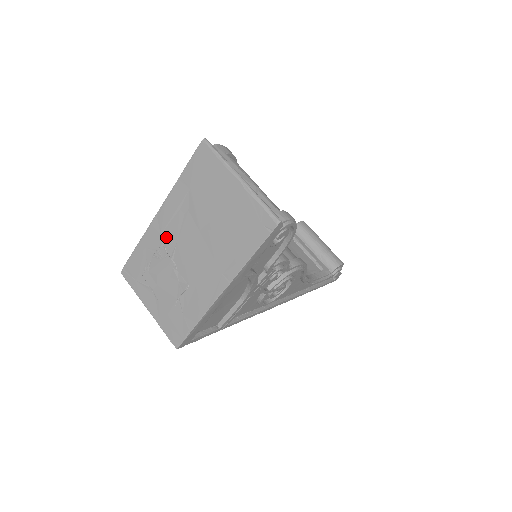
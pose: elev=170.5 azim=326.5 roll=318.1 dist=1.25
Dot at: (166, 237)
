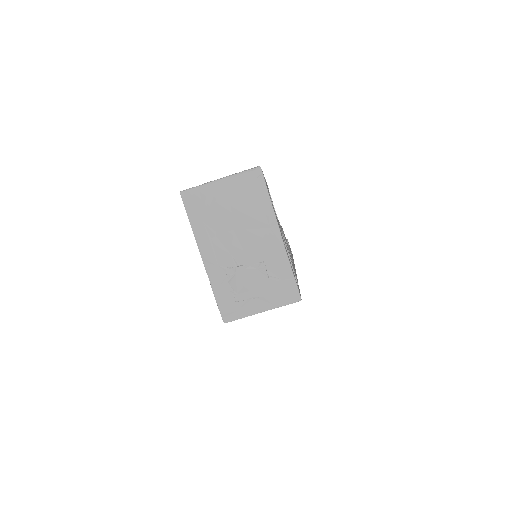
Dot at: (222, 262)
